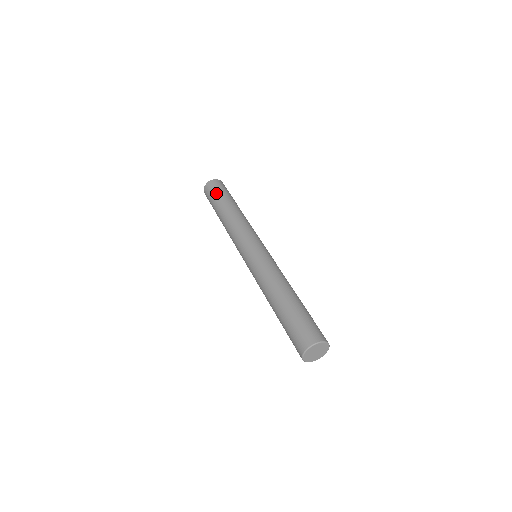
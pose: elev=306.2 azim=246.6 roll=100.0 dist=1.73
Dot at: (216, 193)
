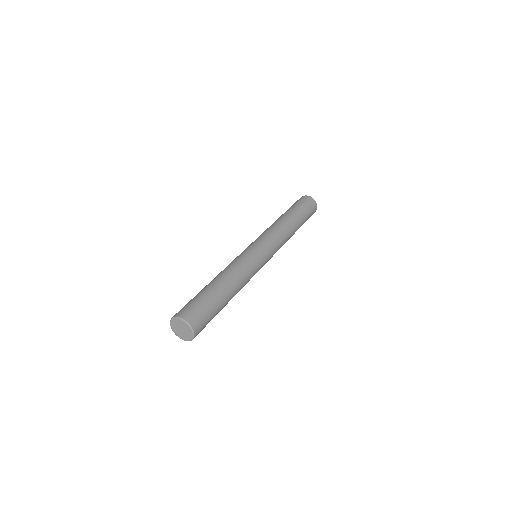
Dot at: (296, 204)
